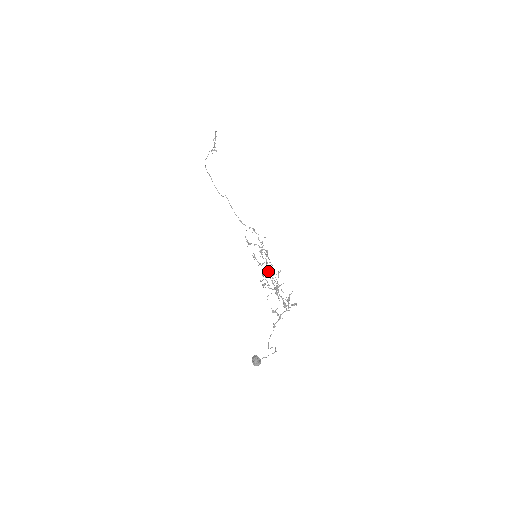
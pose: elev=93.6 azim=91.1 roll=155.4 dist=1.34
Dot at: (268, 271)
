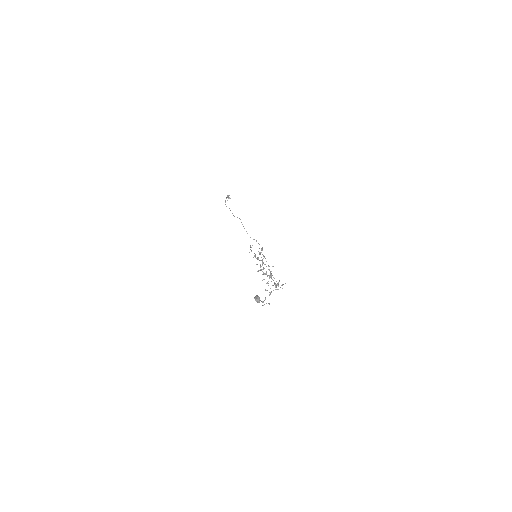
Dot at: (265, 264)
